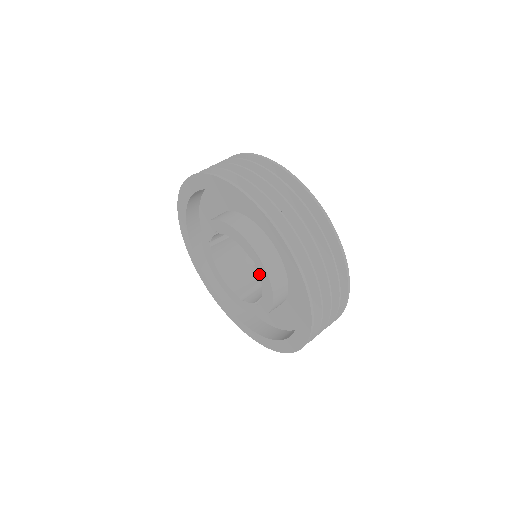
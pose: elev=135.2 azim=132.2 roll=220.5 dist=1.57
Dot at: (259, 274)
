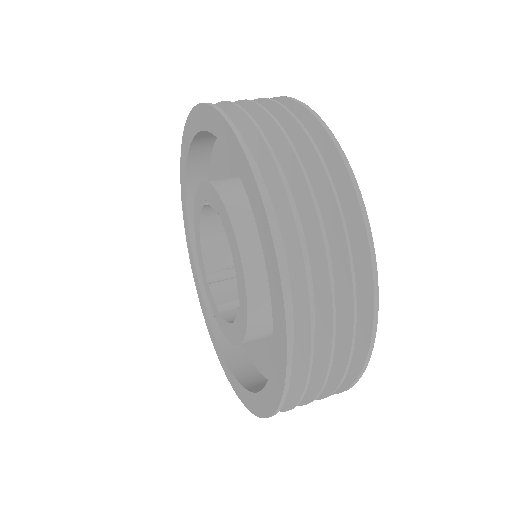
Dot at: (237, 317)
